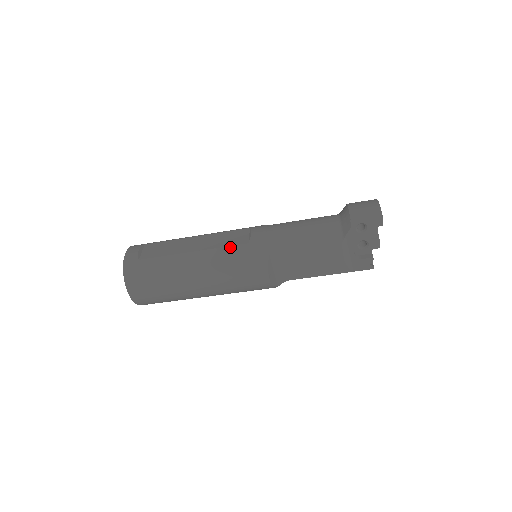
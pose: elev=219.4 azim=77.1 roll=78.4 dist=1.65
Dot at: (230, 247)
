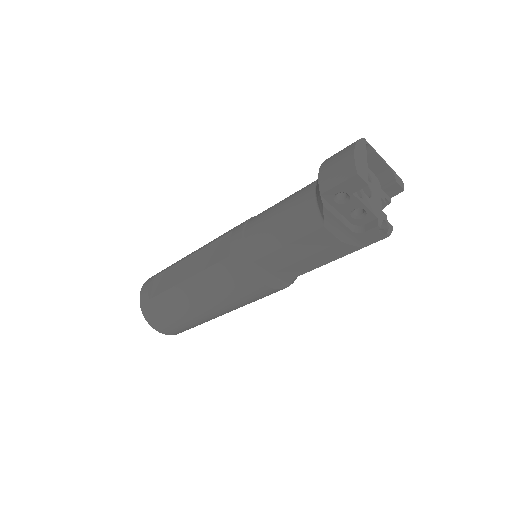
Dot at: (214, 266)
